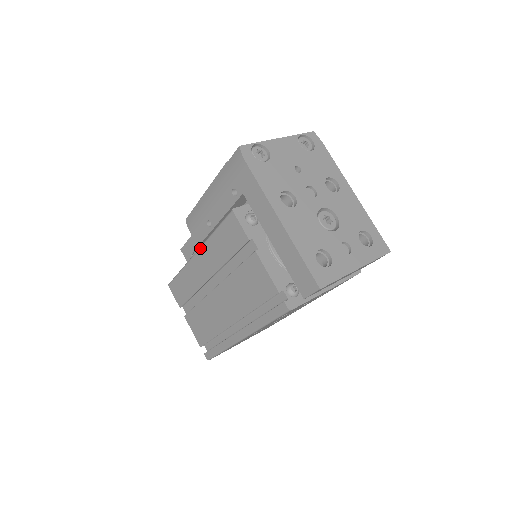
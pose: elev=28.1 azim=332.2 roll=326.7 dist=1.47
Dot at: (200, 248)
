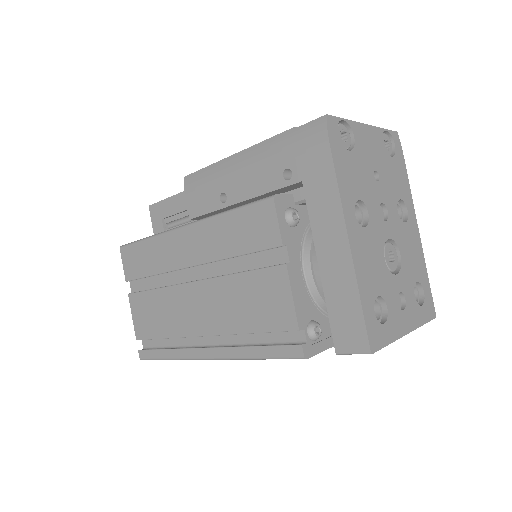
Dot at: (194, 223)
